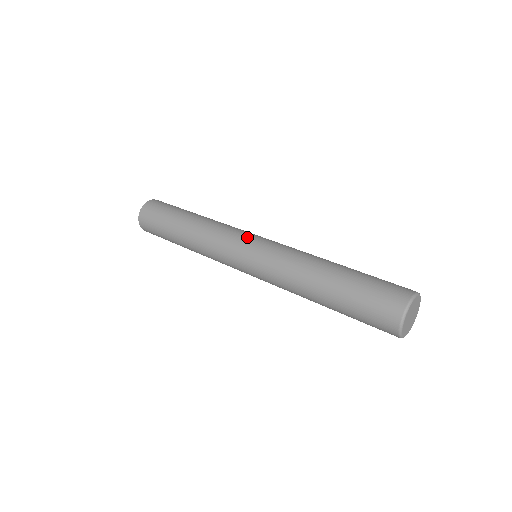
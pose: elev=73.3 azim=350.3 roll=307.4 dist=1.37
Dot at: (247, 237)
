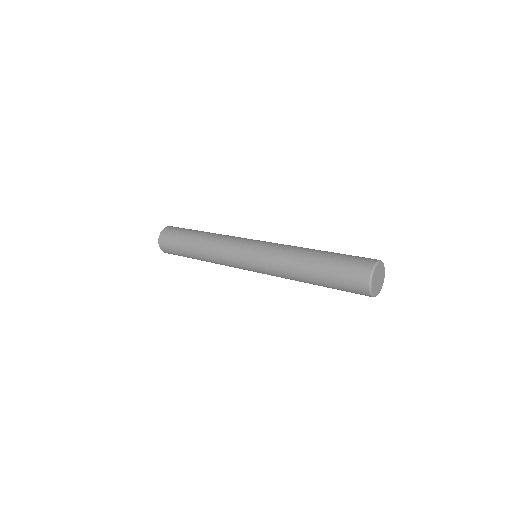
Dot at: (241, 255)
